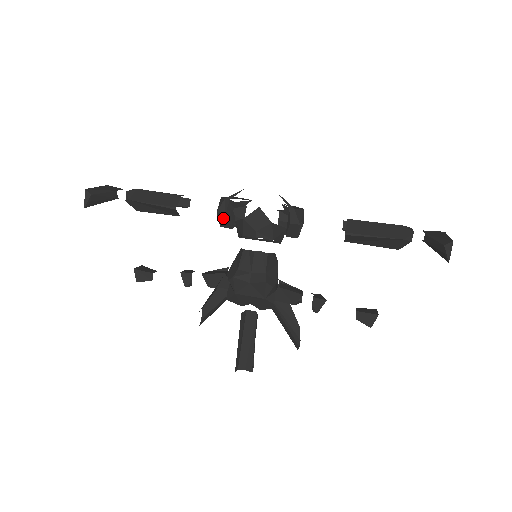
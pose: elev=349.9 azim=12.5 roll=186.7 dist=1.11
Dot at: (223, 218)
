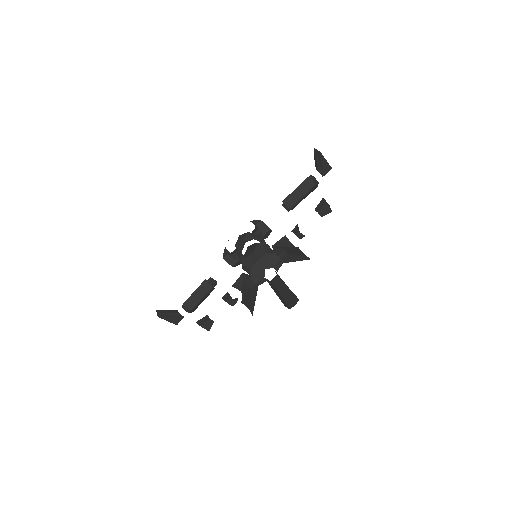
Dot at: (229, 259)
